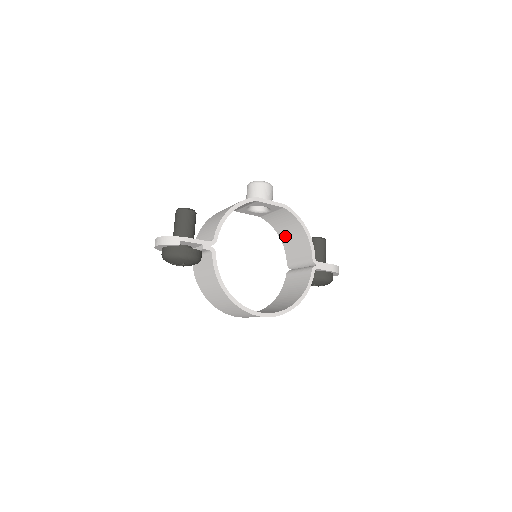
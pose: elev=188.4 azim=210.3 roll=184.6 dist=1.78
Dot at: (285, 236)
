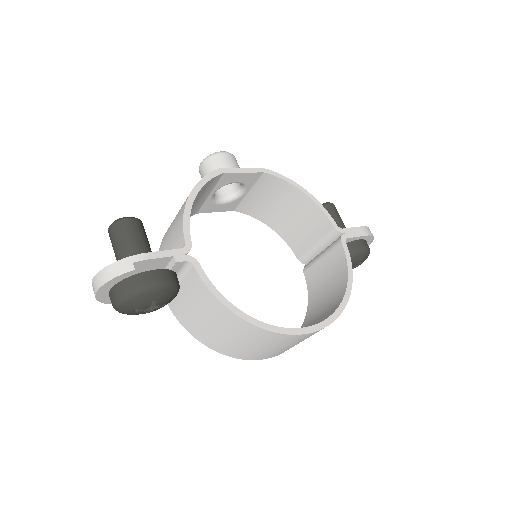
Dot at: (279, 221)
